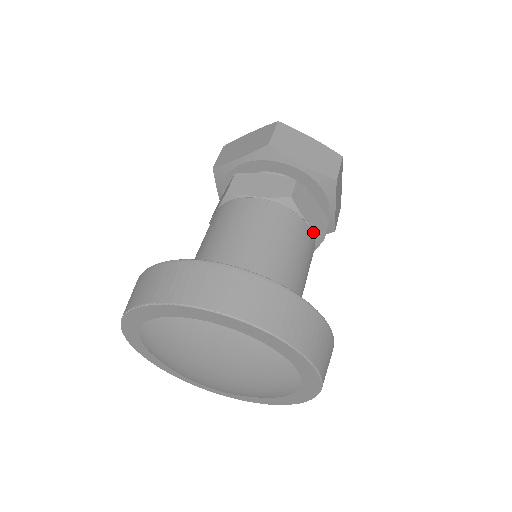
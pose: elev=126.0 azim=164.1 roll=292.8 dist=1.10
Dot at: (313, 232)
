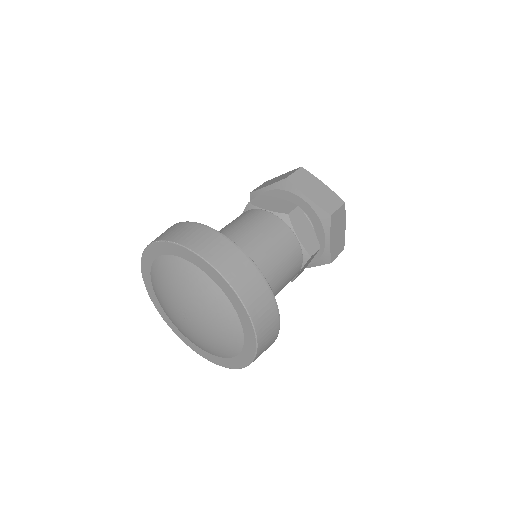
Dot at: (302, 247)
